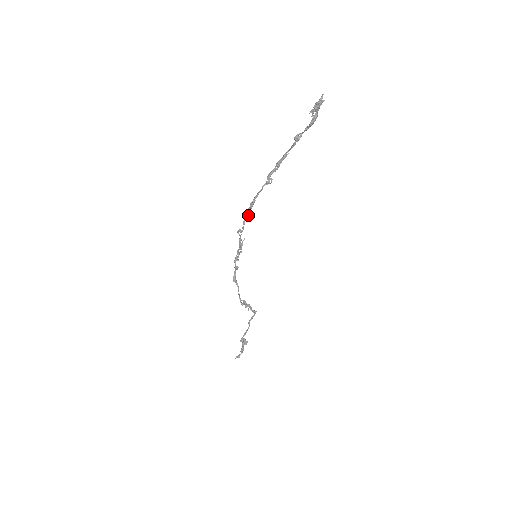
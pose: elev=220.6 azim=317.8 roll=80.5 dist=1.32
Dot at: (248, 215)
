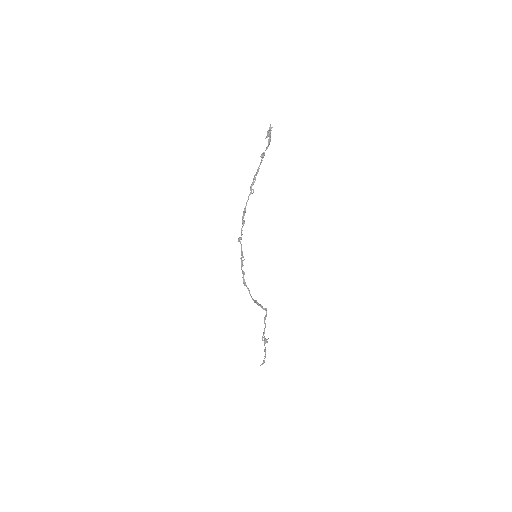
Dot at: (243, 222)
